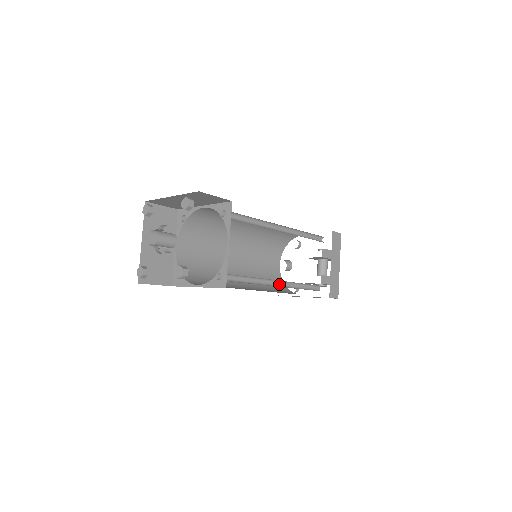
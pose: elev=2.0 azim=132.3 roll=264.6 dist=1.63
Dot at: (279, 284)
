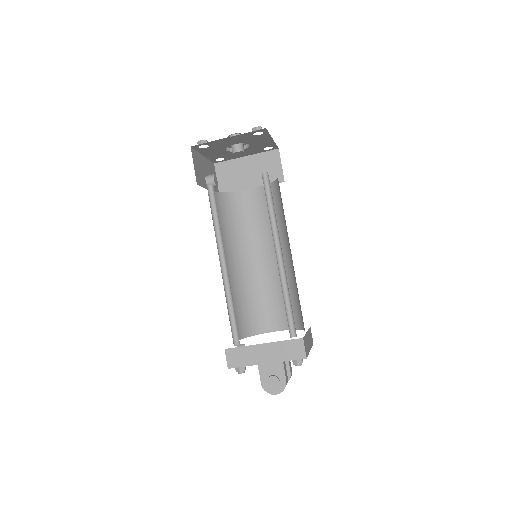
Dot at: (277, 262)
